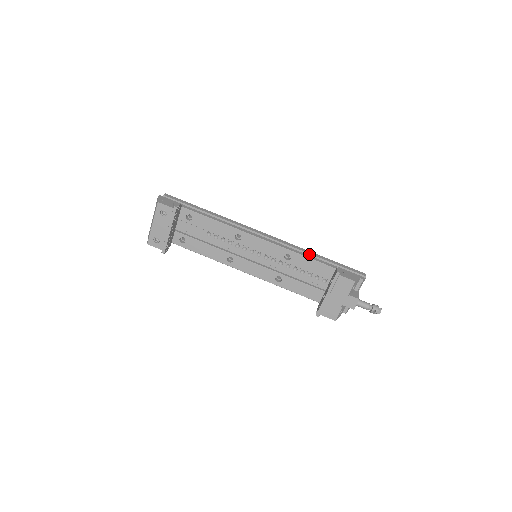
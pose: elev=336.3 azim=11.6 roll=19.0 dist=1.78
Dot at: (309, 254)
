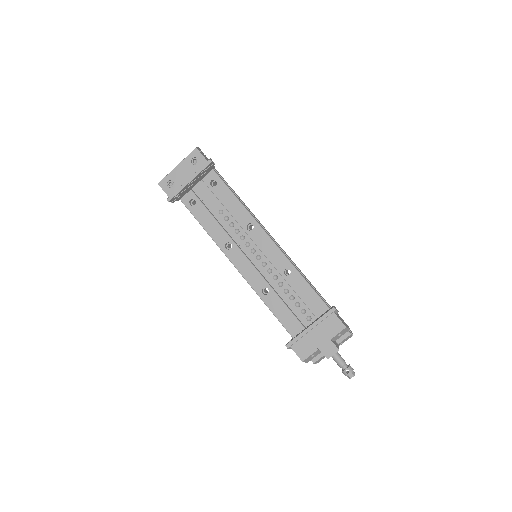
Dot at: (309, 282)
